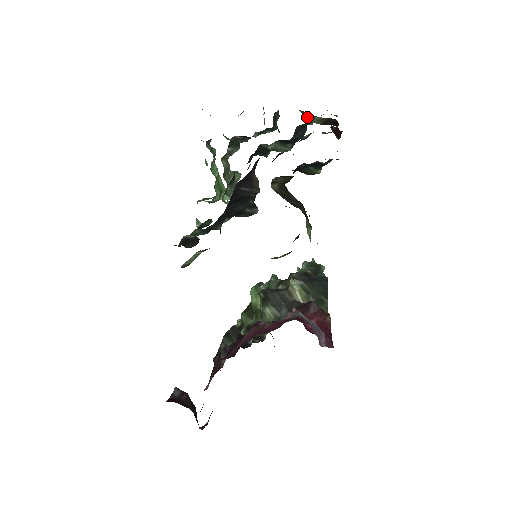
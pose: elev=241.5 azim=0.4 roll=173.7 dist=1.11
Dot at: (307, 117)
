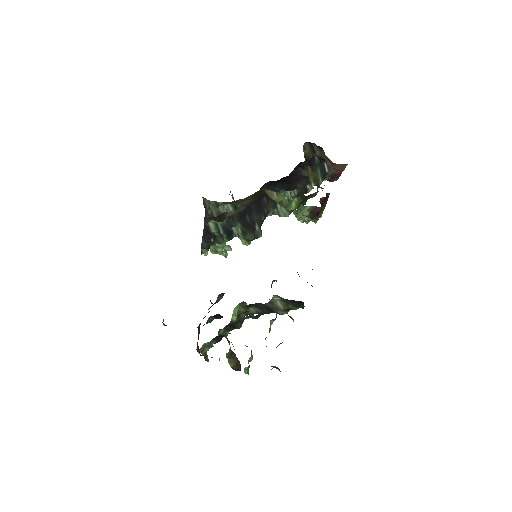
Dot at: (300, 209)
